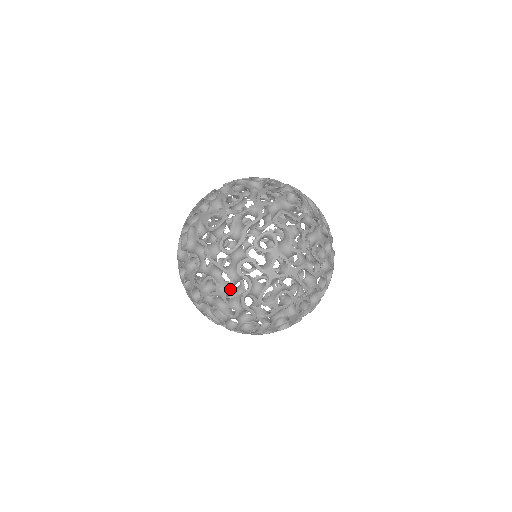
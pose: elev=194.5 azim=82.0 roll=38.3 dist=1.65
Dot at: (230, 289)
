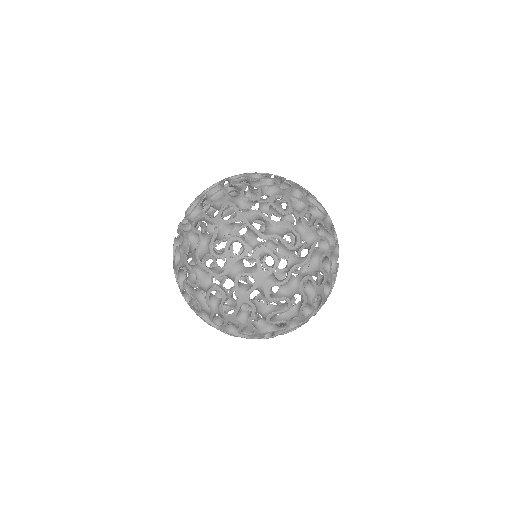
Dot at: (187, 249)
